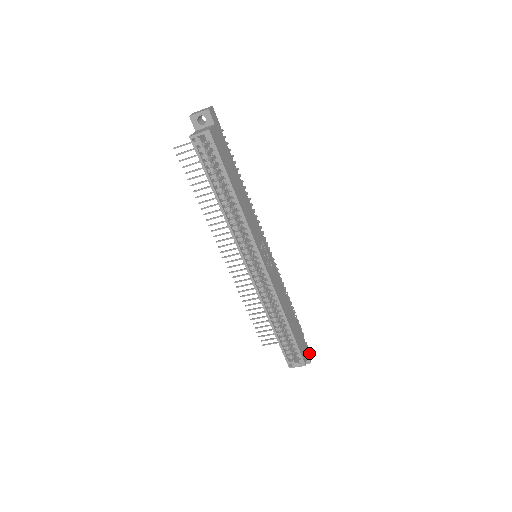
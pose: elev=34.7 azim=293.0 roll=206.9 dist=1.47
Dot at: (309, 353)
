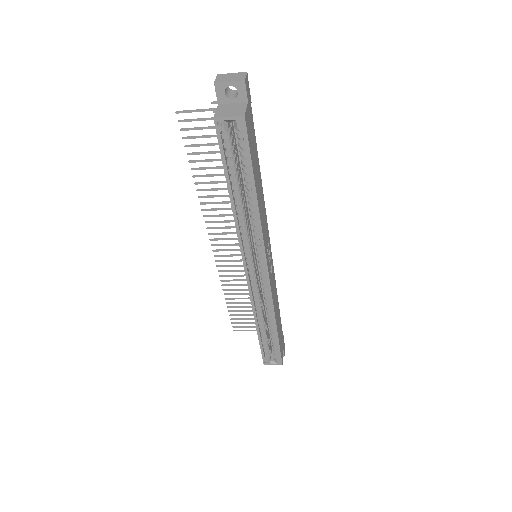
Dot at: (284, 346)
